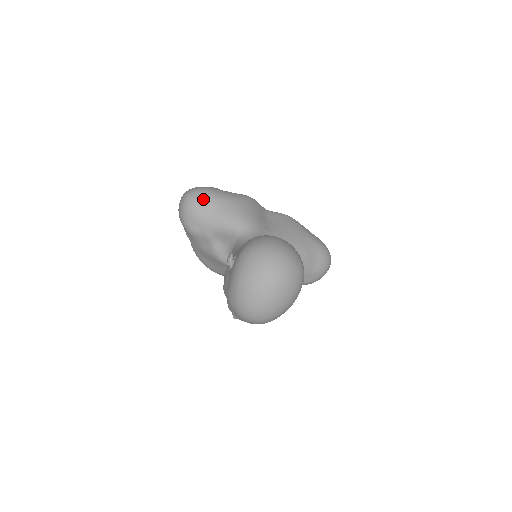
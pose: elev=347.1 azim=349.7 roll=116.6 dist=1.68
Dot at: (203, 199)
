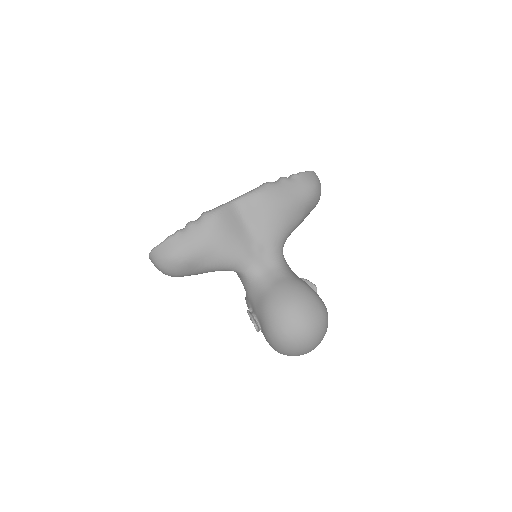
Dot at: (179, 267)
